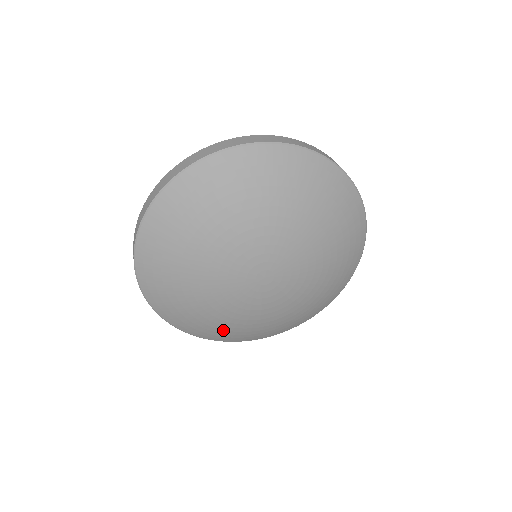
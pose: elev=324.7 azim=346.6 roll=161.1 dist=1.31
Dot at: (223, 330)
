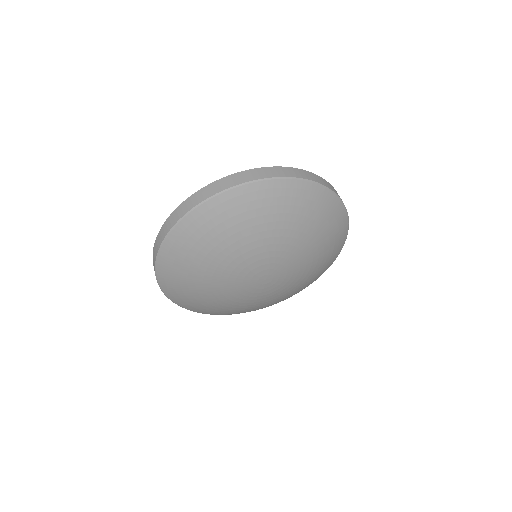
Dot at: (222, 311)
